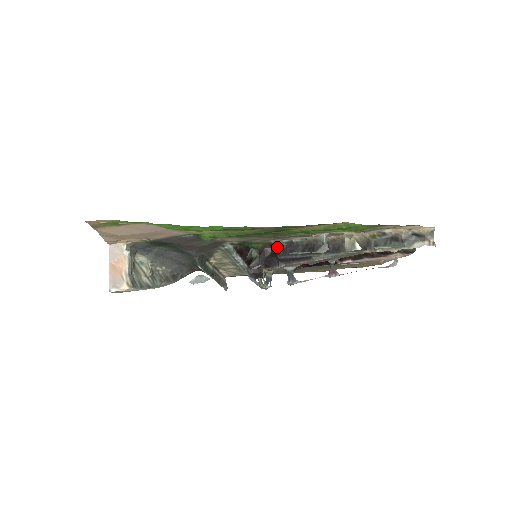
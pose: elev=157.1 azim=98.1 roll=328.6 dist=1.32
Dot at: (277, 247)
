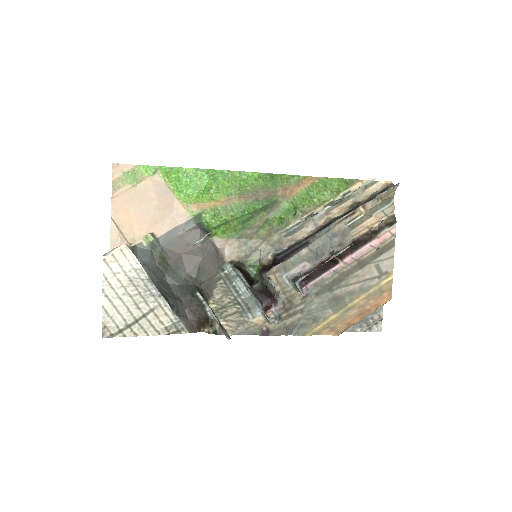
Dot at: (275, 256)
